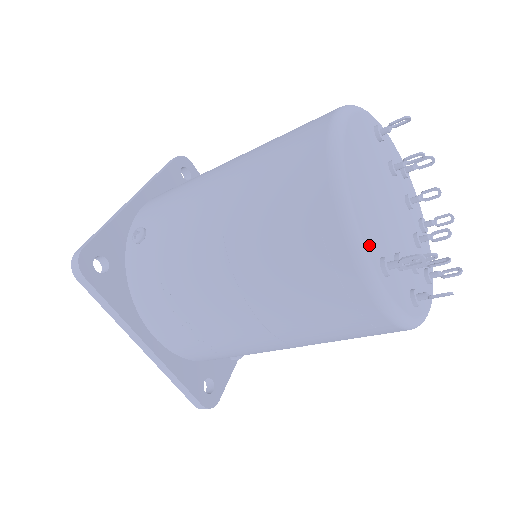
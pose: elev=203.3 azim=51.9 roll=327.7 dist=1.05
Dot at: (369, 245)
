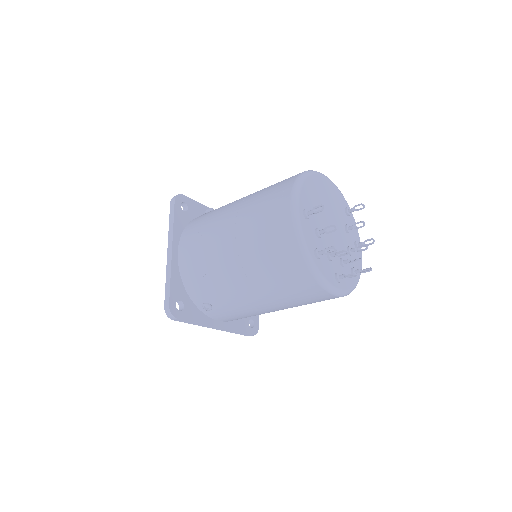
Dot at: (303, 198)
